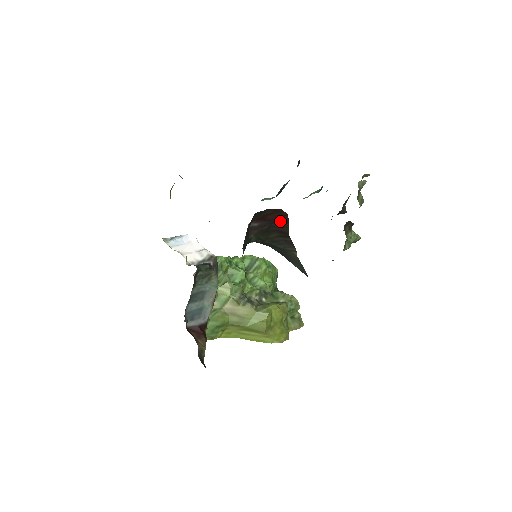
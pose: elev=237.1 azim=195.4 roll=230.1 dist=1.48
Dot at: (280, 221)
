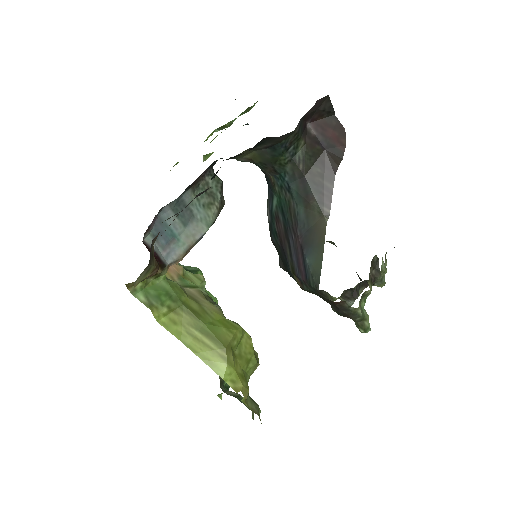
Dot at: (335, 151)
